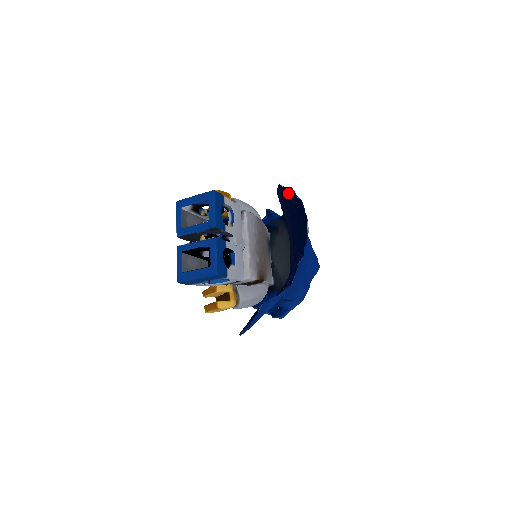
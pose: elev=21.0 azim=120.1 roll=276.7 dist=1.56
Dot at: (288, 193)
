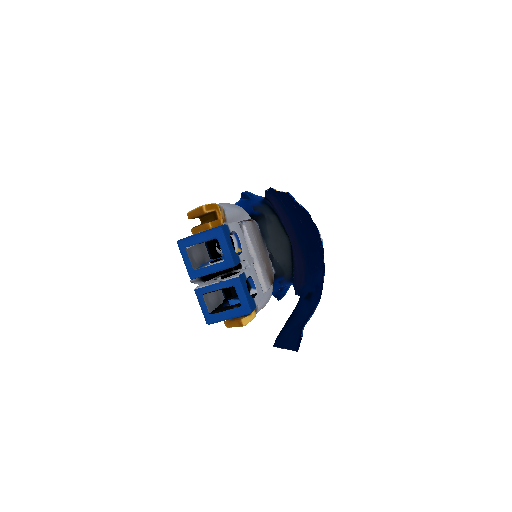
Dot at: (285, 198)
